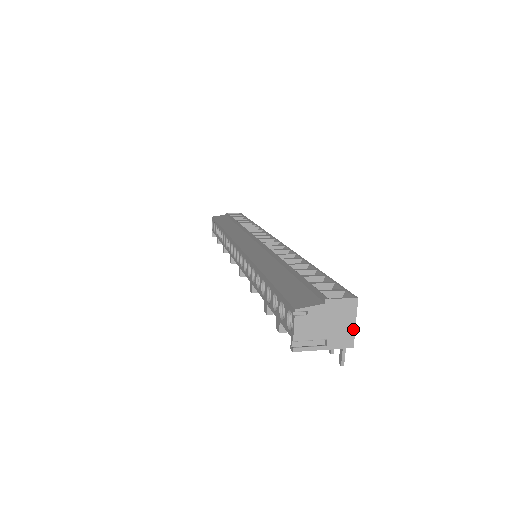
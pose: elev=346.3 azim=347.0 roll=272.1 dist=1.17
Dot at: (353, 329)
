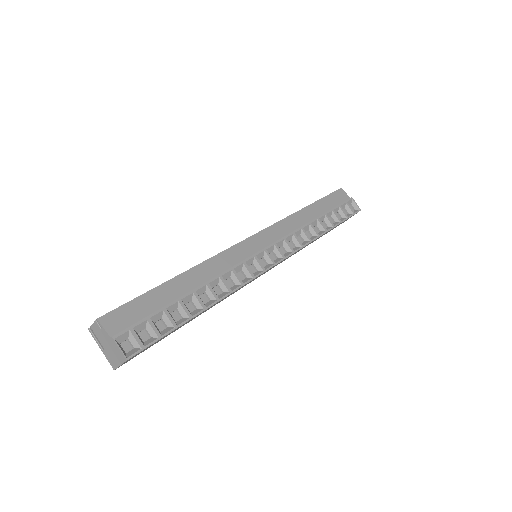
Dot at: (118, 365)
